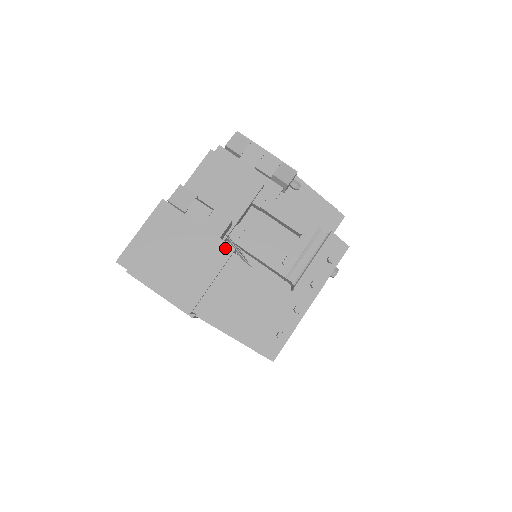
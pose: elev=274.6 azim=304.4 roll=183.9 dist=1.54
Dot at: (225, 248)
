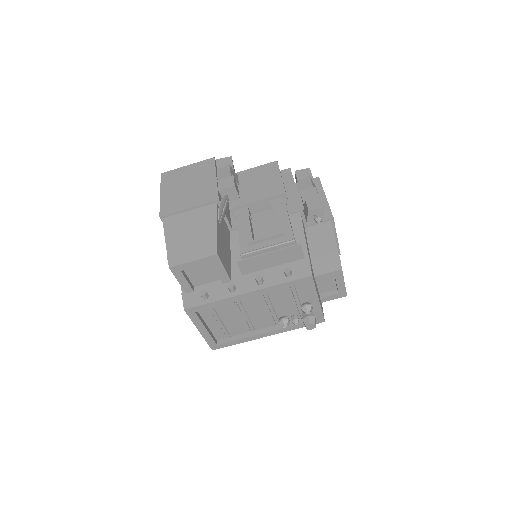
Dot at: (214, 196)
